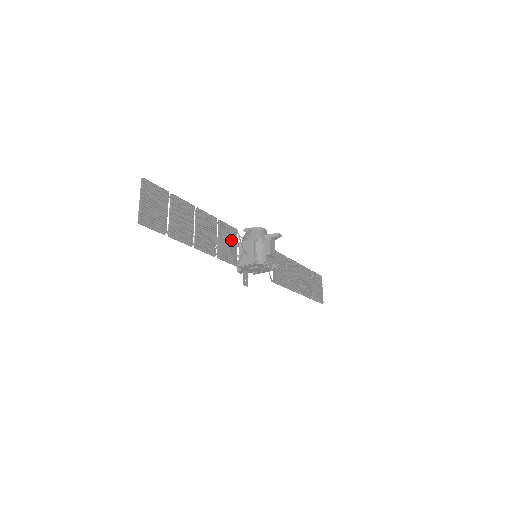
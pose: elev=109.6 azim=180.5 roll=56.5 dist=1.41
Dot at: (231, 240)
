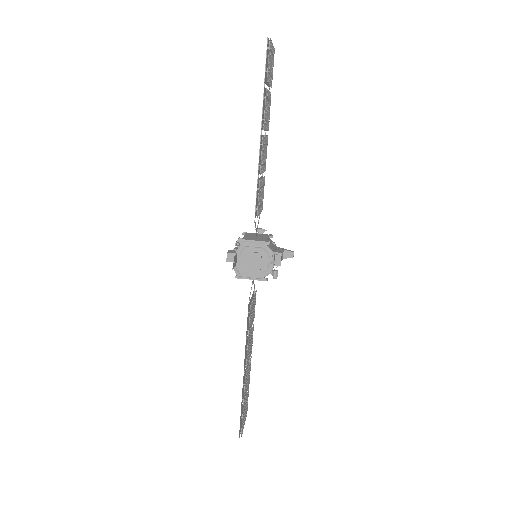
Dot at: (261, 201)
